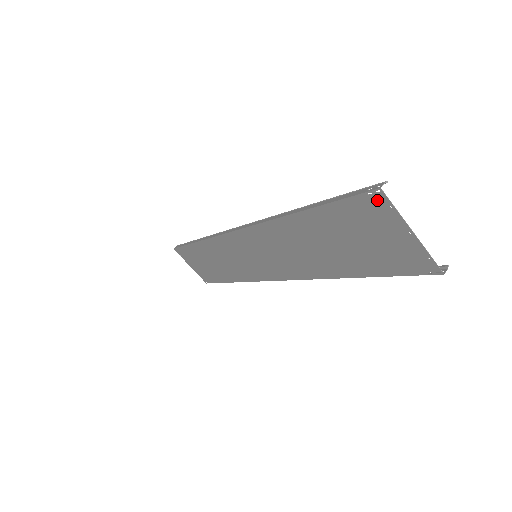
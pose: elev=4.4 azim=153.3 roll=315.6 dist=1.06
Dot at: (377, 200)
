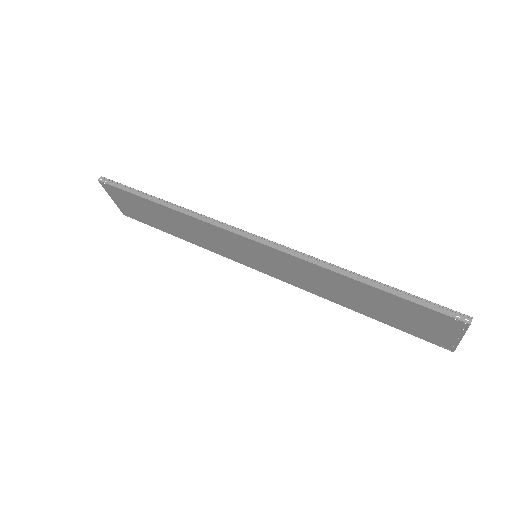
Dot at: (458, 323)
